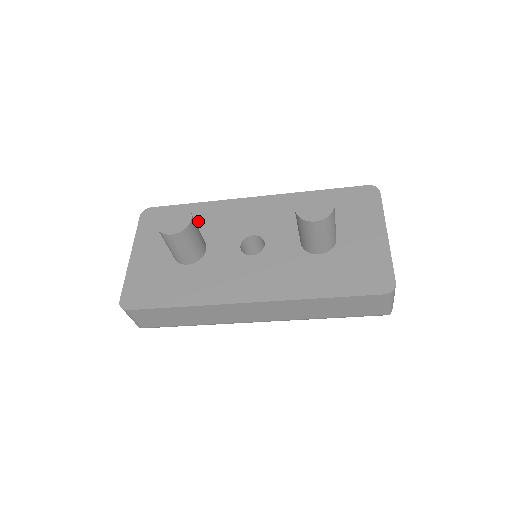
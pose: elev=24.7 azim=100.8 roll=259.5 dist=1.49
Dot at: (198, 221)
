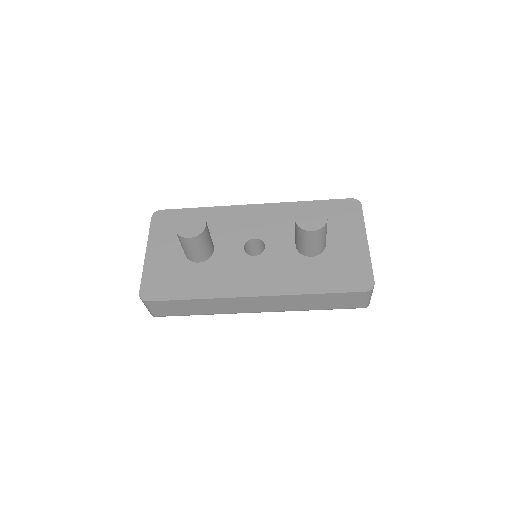
Dot at: occluded
